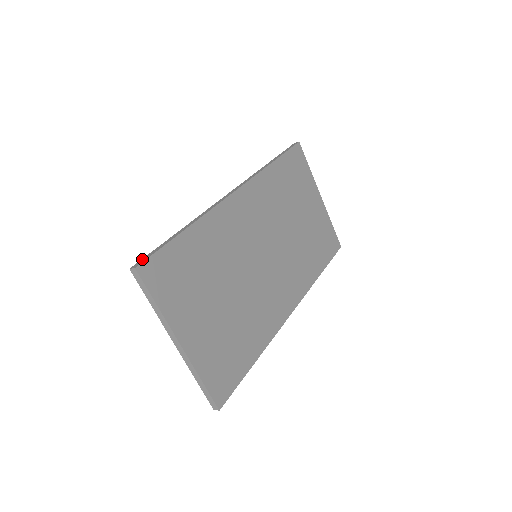
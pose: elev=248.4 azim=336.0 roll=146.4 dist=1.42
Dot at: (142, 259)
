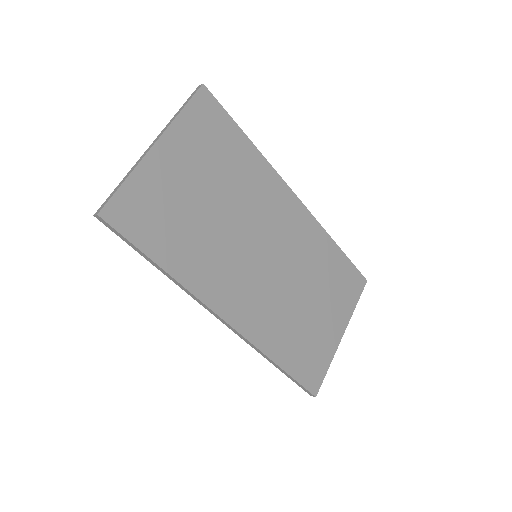
Dot at: occluded
